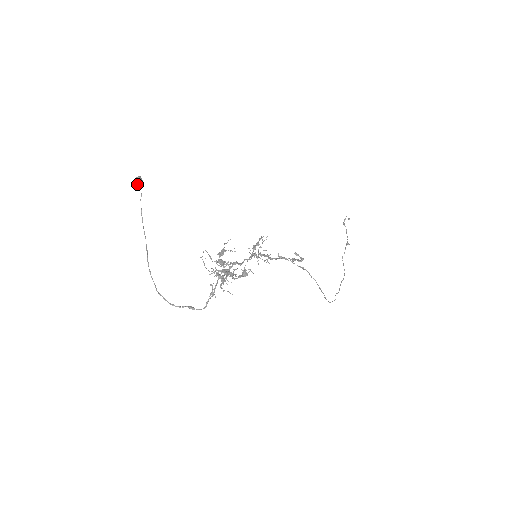
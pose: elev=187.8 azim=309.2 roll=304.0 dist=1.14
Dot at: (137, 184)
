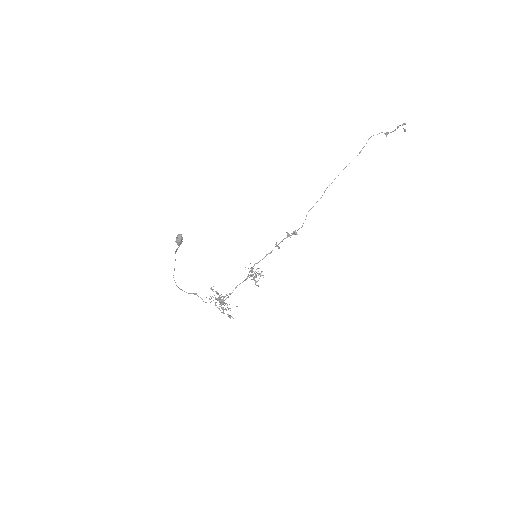
Dot at: (177, 243)
